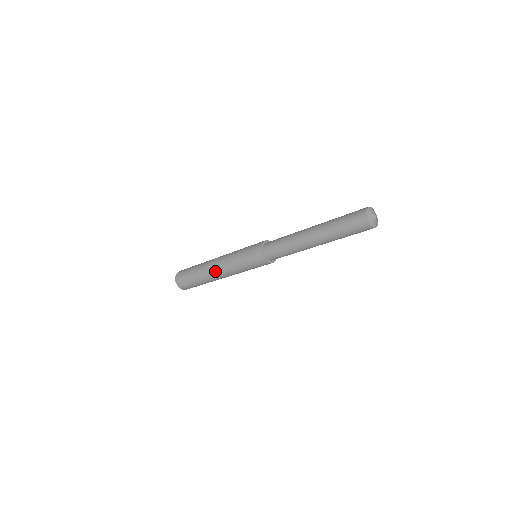
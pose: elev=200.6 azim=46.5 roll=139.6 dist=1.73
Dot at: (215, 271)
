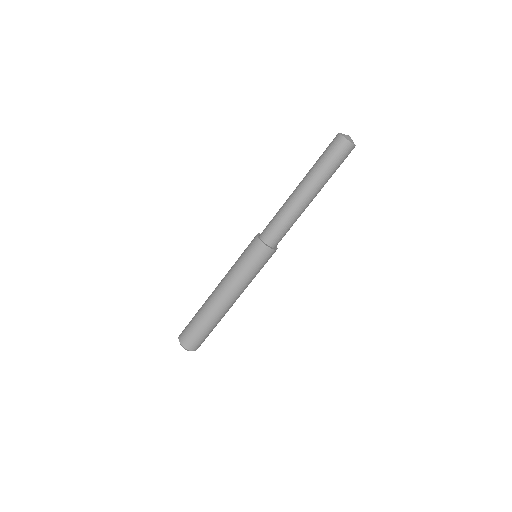
Dot at: (223, 300)
